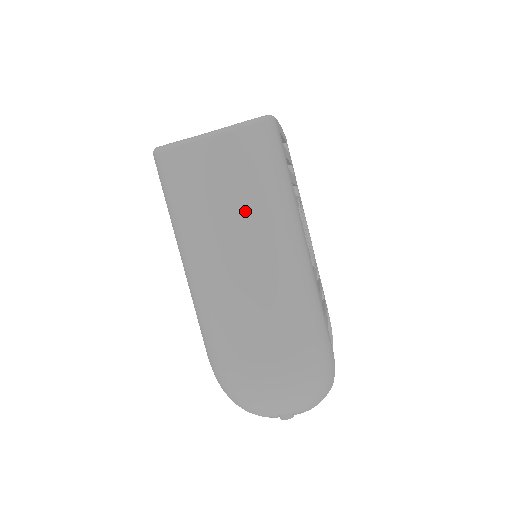
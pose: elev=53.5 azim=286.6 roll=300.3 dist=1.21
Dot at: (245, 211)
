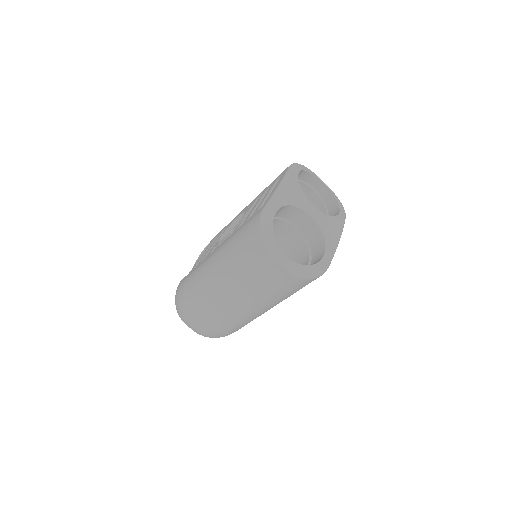
Dot at: (261, 297)
